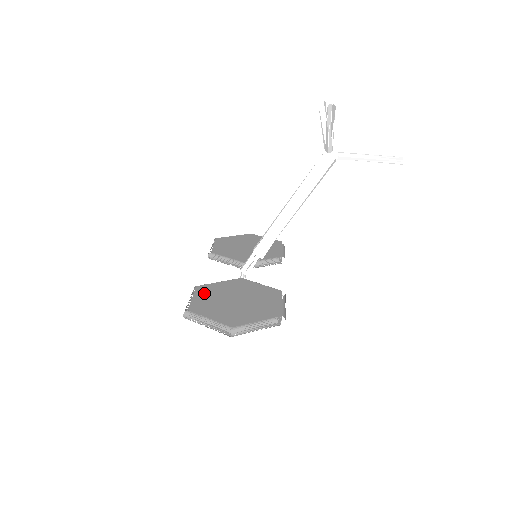
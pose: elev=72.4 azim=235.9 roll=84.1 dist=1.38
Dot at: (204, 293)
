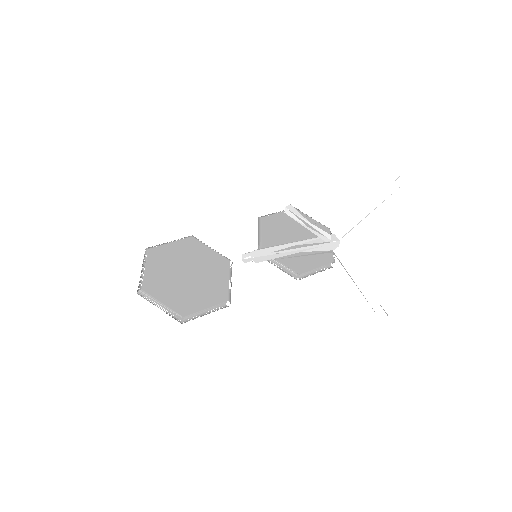
Dot at: (183, 247)
